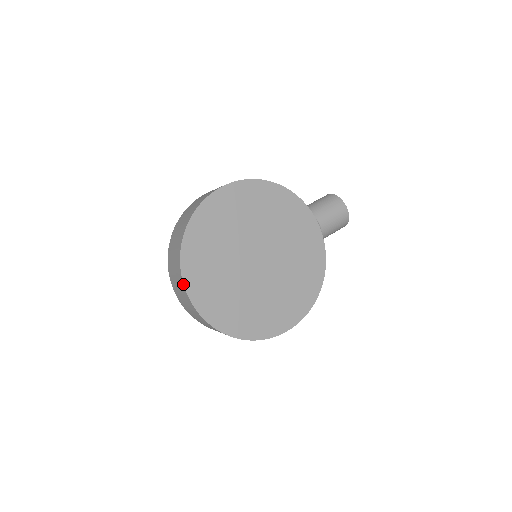
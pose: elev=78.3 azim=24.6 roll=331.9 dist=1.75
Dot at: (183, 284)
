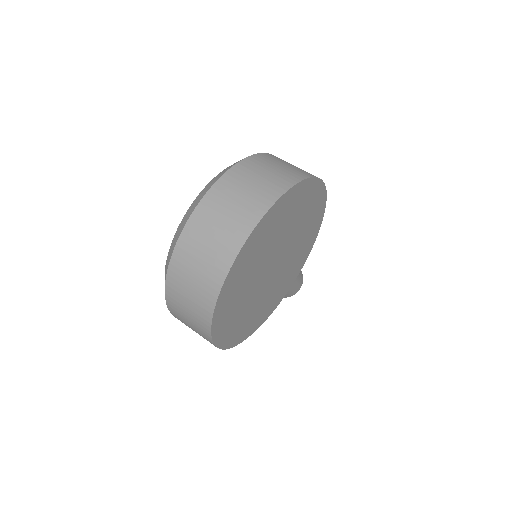
Dot at: (258, 223)
